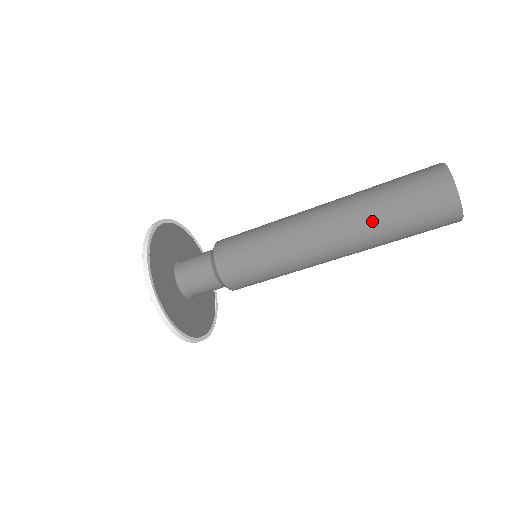
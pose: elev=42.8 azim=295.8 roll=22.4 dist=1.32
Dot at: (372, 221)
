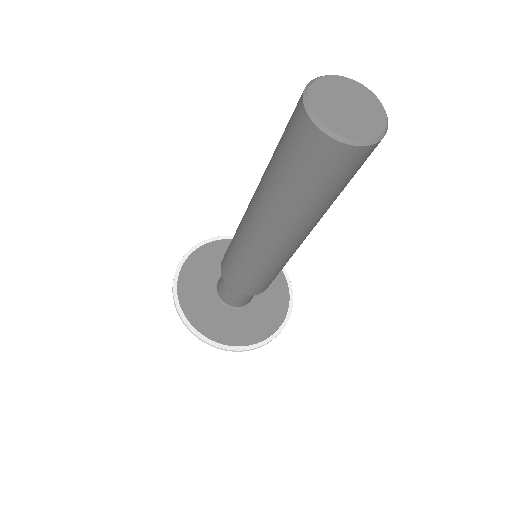
Dot at: (278, 199)
